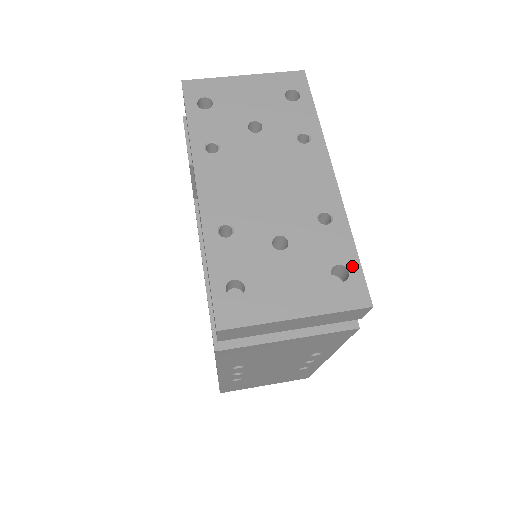
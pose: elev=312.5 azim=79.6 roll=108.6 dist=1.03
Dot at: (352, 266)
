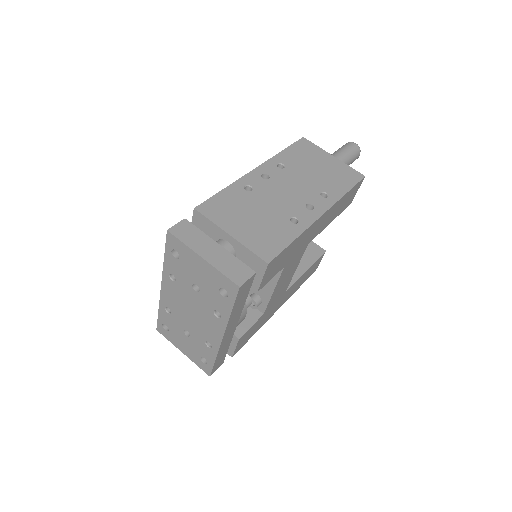
Dot at: (210, 364)
